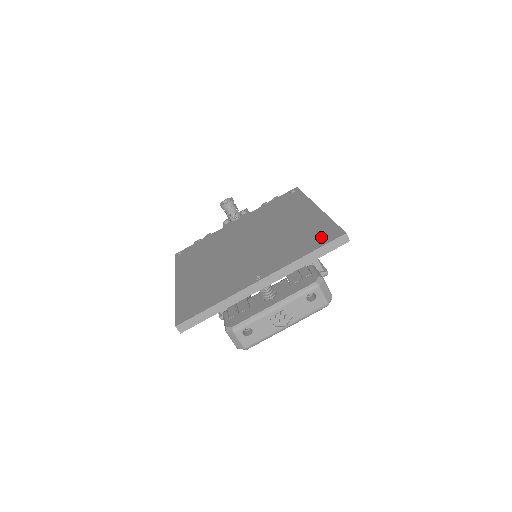
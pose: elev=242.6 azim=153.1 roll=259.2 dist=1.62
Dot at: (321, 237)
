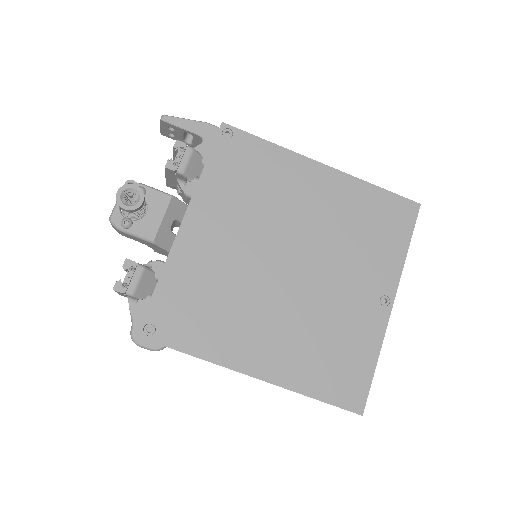
Dot at: (397, 218)
